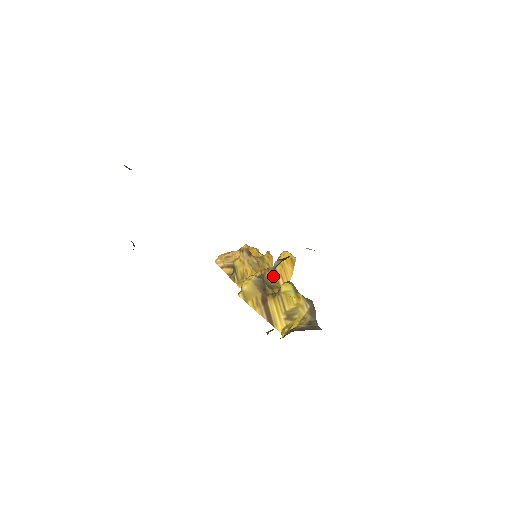
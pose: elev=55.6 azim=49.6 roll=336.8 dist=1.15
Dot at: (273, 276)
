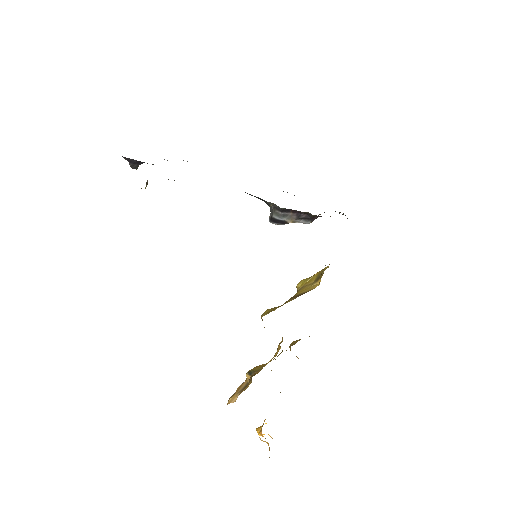
Dot at: occluded
